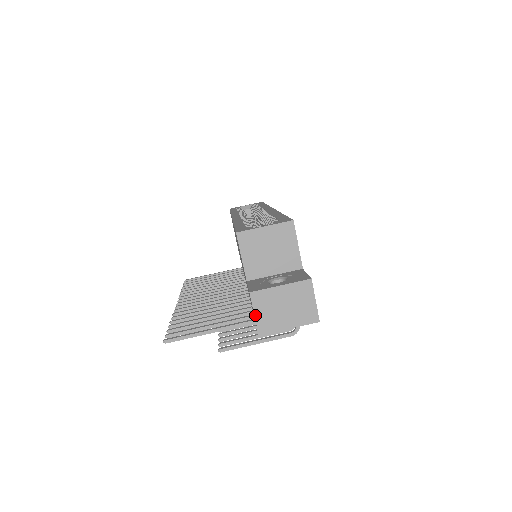
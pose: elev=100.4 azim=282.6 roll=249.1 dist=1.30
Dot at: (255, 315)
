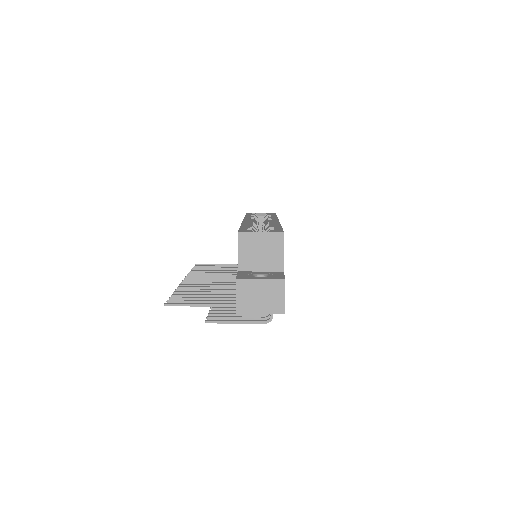
Dot at: (236, 297)
